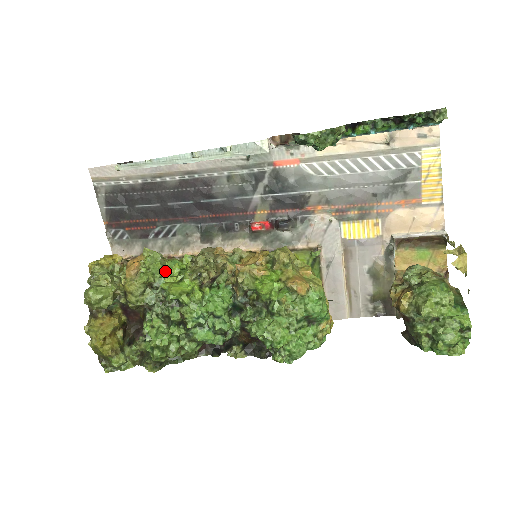
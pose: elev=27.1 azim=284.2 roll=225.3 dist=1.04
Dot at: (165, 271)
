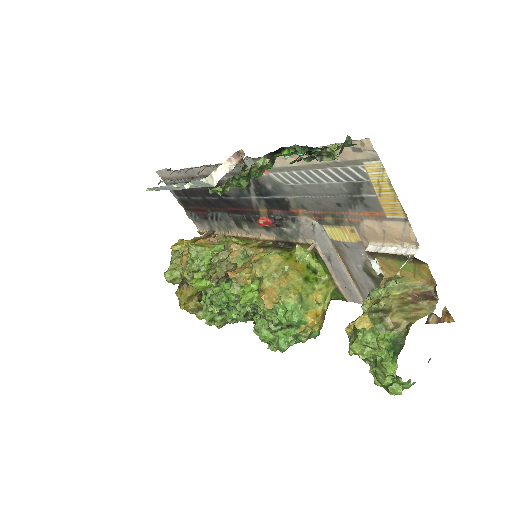
Dot at: occluded
